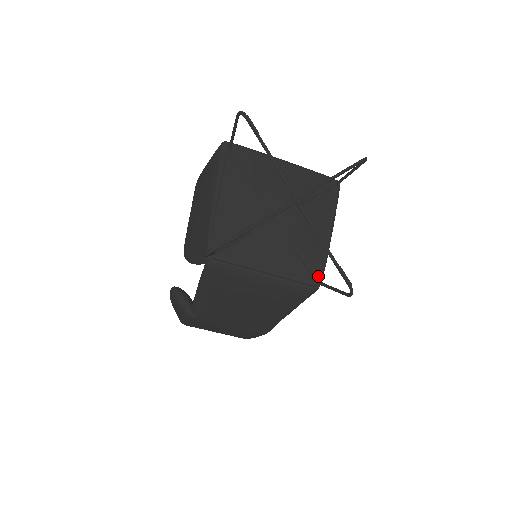
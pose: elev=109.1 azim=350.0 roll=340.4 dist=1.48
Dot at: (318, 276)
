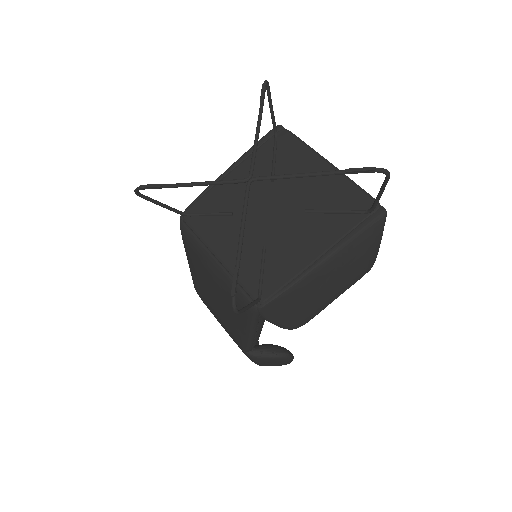
Dot at: (267, 295)
